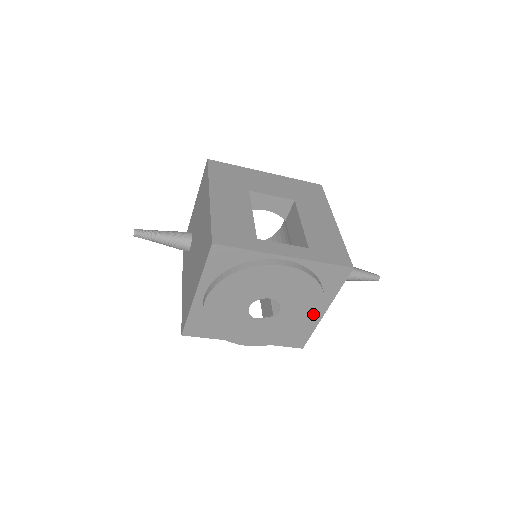
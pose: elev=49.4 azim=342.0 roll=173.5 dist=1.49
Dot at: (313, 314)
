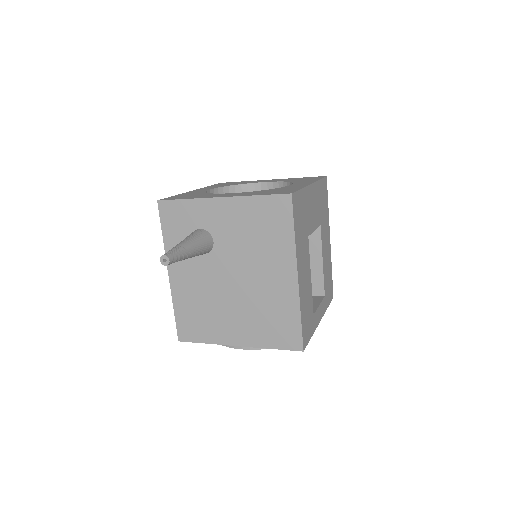
Dot at: occluded
